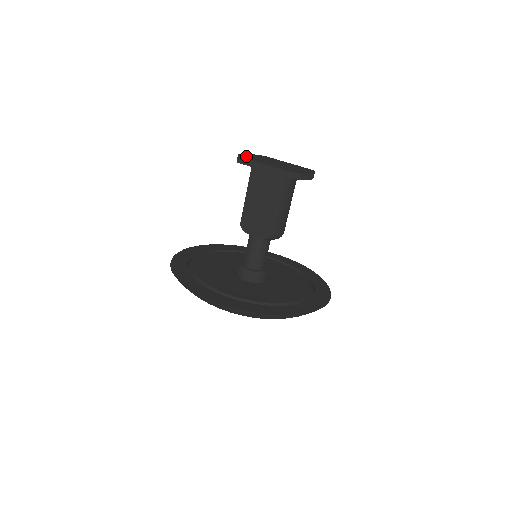
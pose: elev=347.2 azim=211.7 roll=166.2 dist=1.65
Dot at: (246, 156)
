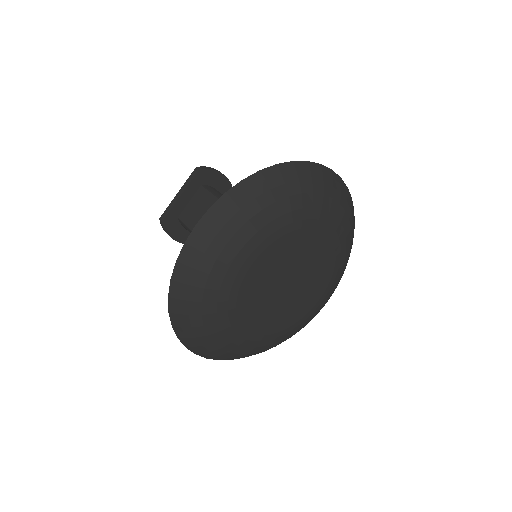
Dot at: occluded
